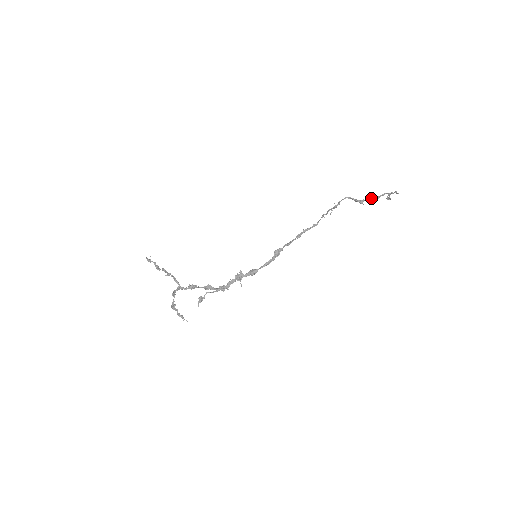
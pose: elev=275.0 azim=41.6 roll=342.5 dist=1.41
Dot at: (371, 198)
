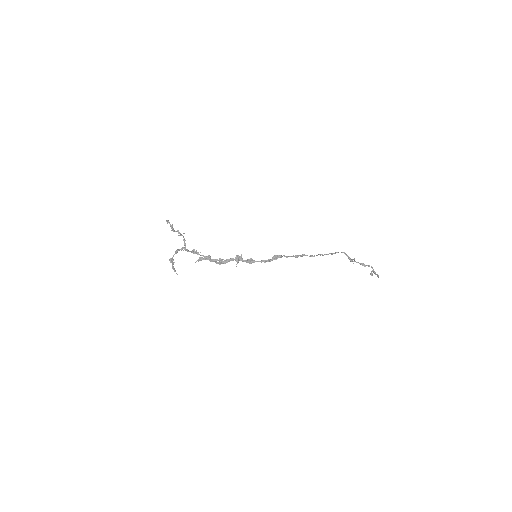
Dot at: (360, 263)
